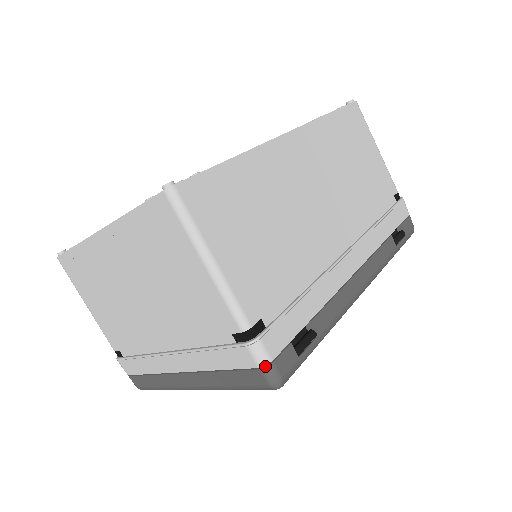
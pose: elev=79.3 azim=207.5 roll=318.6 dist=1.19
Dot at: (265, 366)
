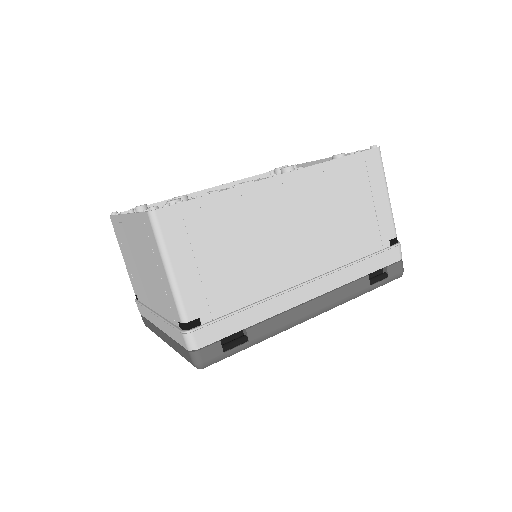
Dot at: (192, 351)
